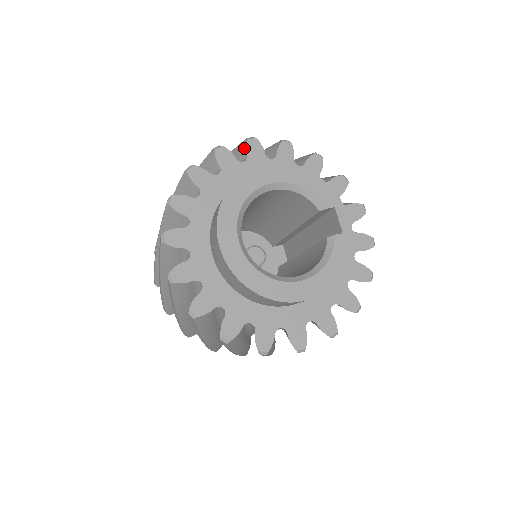
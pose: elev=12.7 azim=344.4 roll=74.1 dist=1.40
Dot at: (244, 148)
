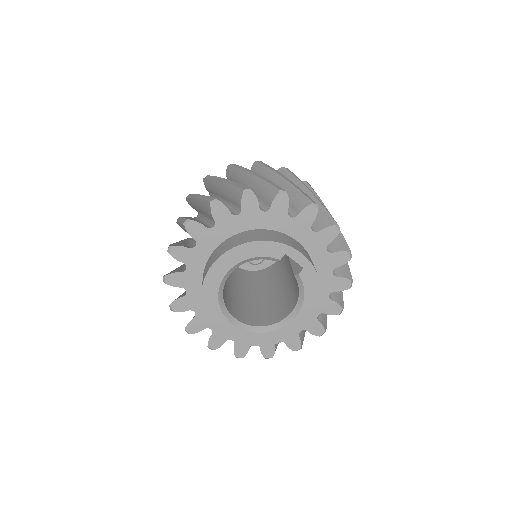
Dot at: occluded
